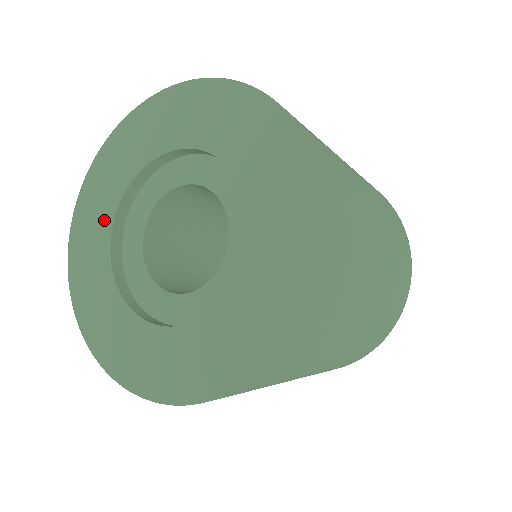
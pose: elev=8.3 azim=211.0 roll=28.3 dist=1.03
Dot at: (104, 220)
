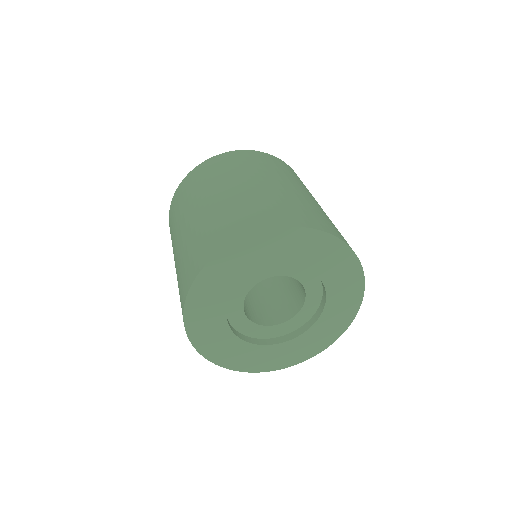
Dot at: (232, 282)
